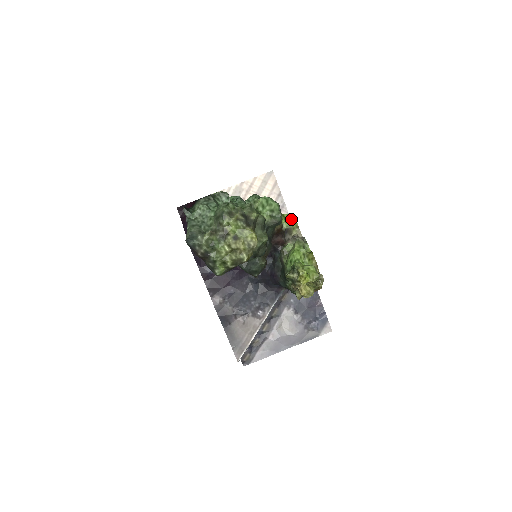
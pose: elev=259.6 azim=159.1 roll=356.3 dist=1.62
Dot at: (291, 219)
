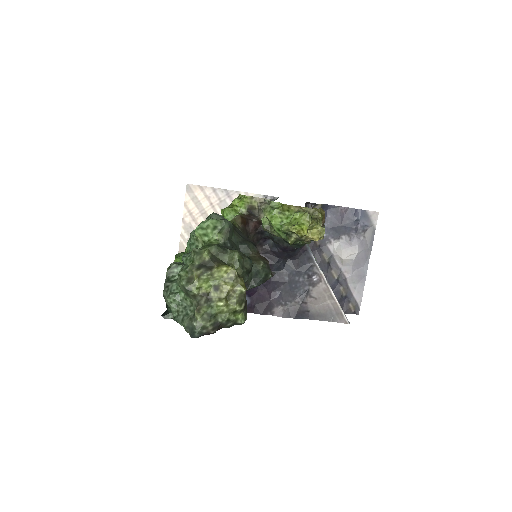
Dot at: (240, 199)
